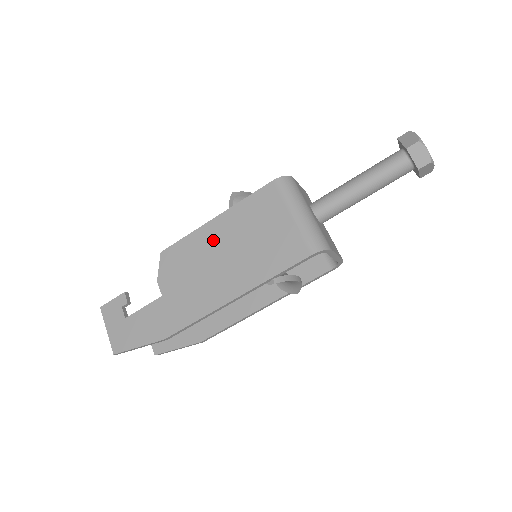
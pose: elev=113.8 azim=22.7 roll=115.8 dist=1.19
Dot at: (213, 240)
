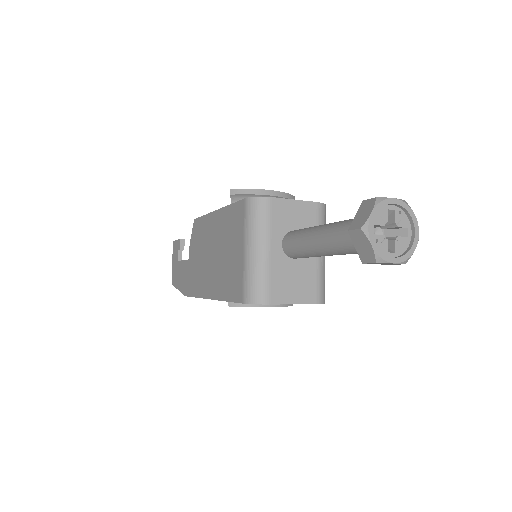
Dot at: (211, 233)
